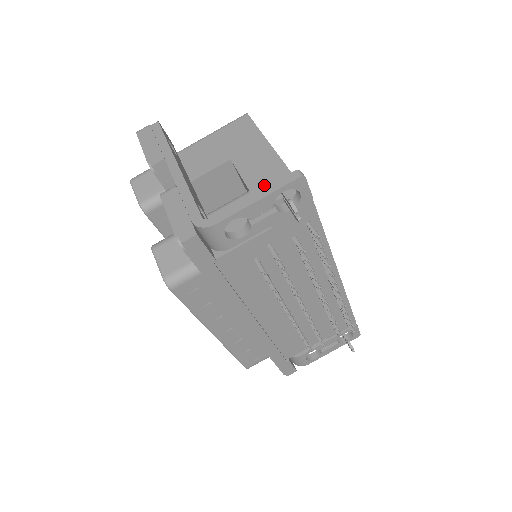
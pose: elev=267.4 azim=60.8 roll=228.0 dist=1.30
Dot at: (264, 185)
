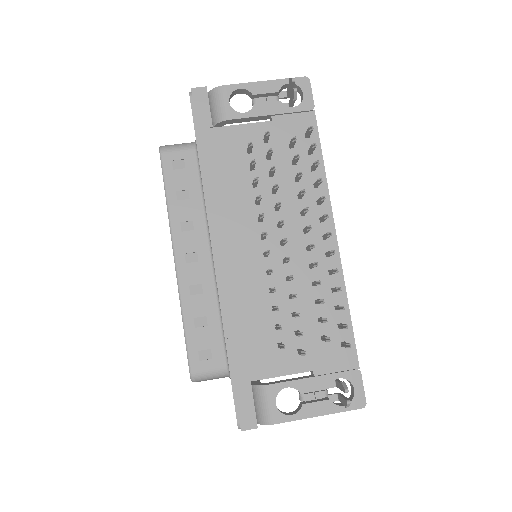
Dot at: occluded
